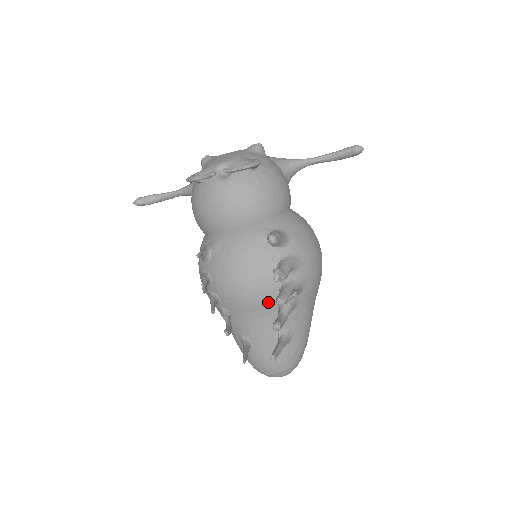
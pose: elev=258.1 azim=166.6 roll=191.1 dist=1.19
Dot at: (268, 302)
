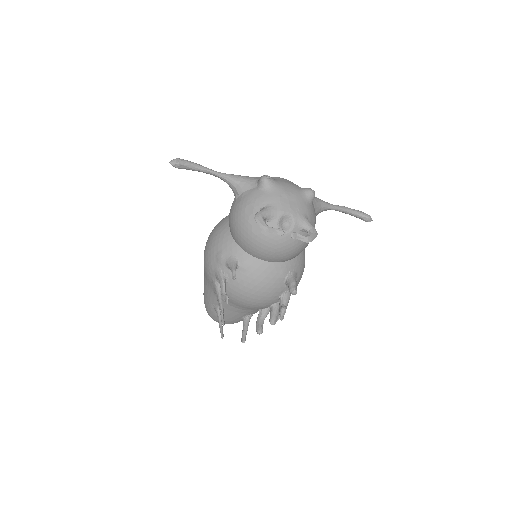
Dot at: (258, 308)
